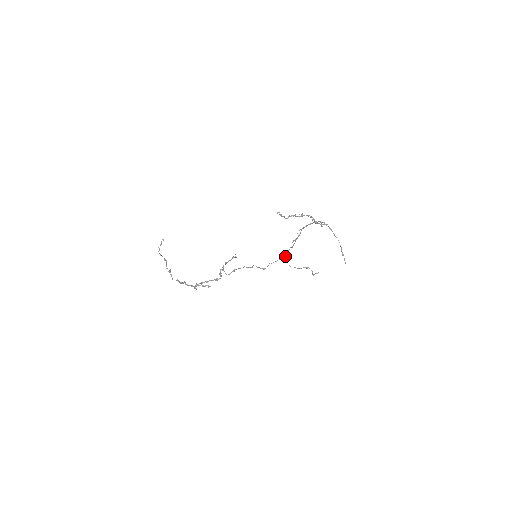
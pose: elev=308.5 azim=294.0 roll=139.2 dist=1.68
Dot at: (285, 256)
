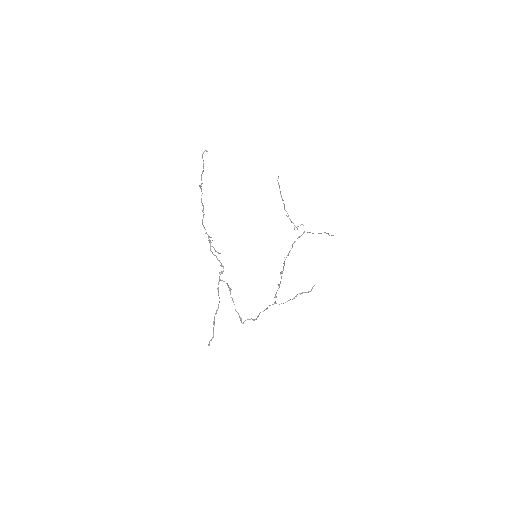
Dot at: occluded
